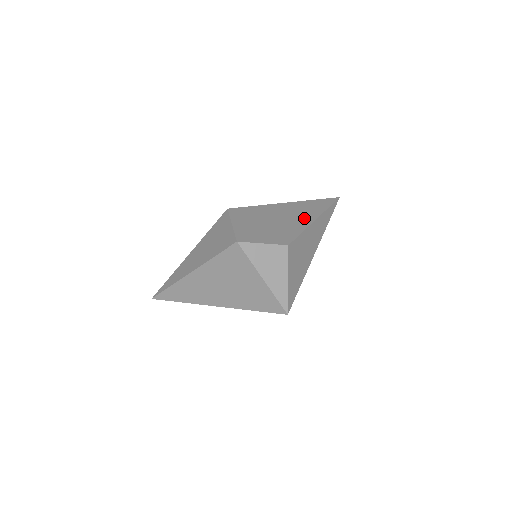
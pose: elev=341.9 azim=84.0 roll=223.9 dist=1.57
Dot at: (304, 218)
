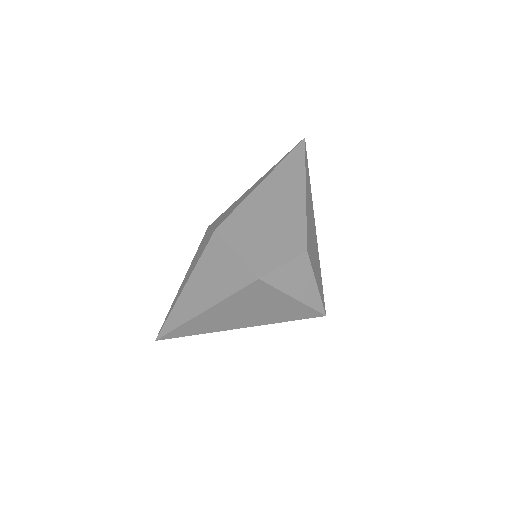
Dot at: (295, 196)
